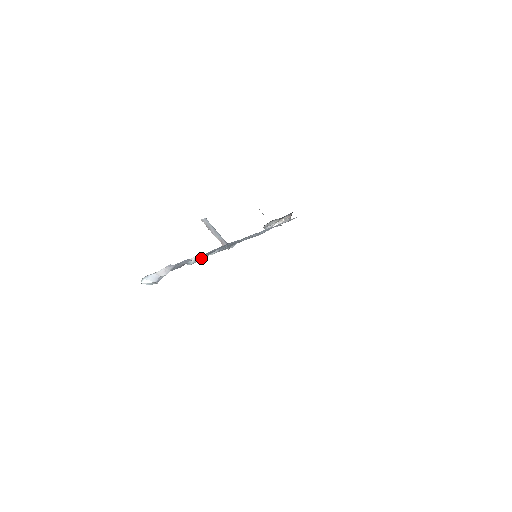
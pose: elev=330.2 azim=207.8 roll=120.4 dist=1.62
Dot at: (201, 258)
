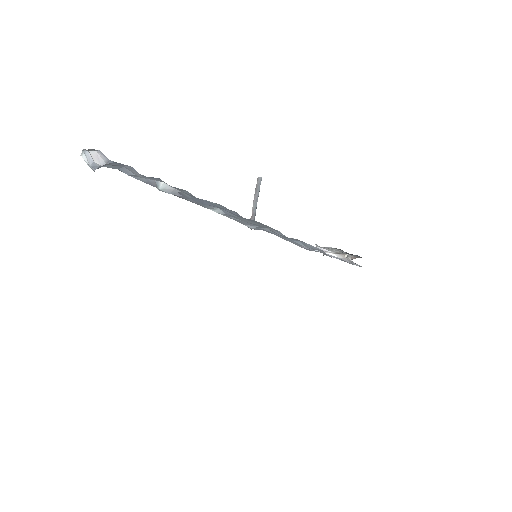
Dot at: (195, 202)
